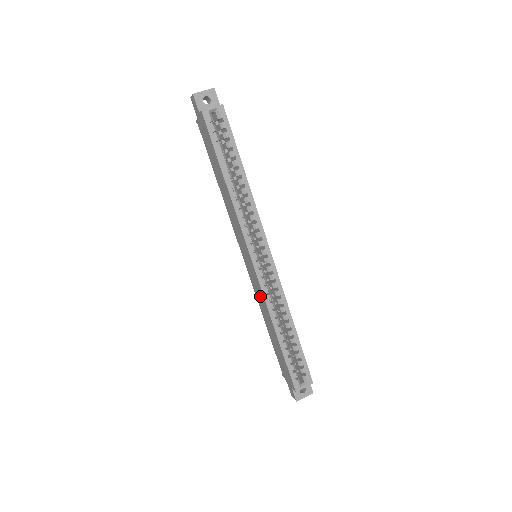
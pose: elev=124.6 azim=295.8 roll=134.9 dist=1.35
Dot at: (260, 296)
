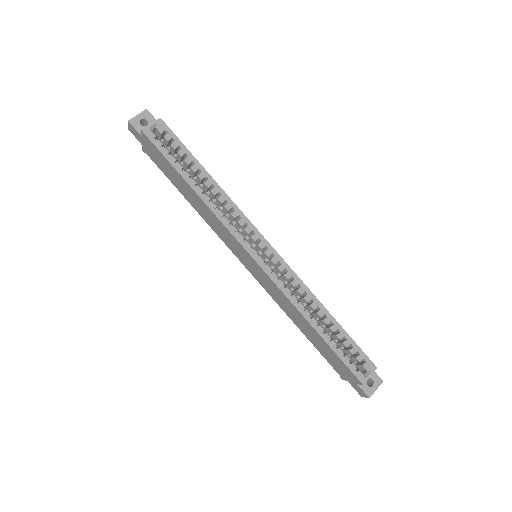
Dot at: (278, 295)
